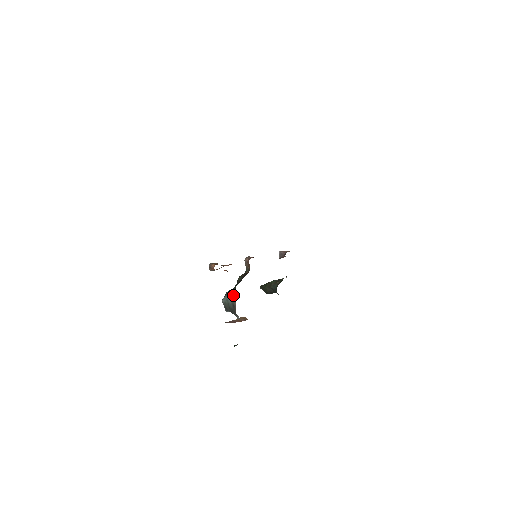
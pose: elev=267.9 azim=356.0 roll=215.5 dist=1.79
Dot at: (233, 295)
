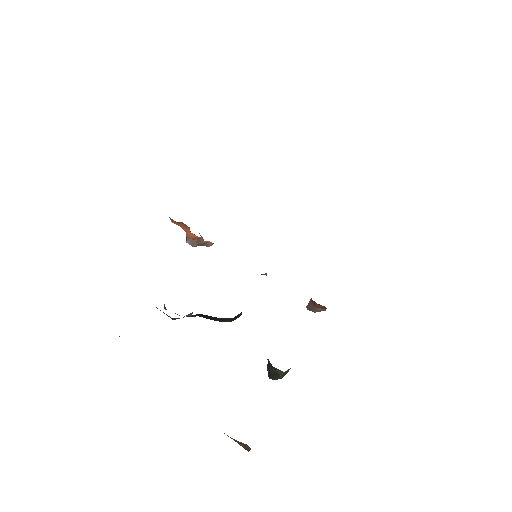
Dot at: occluded
